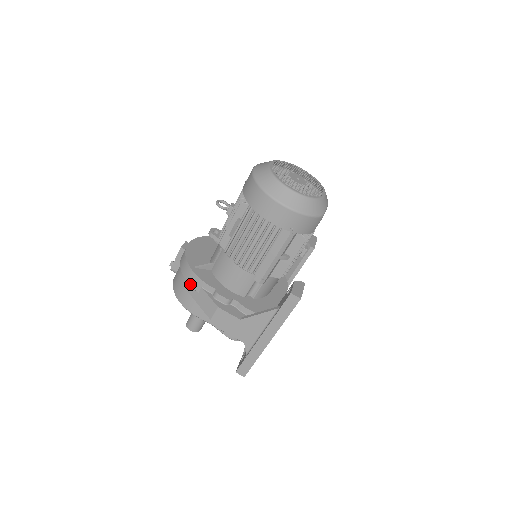
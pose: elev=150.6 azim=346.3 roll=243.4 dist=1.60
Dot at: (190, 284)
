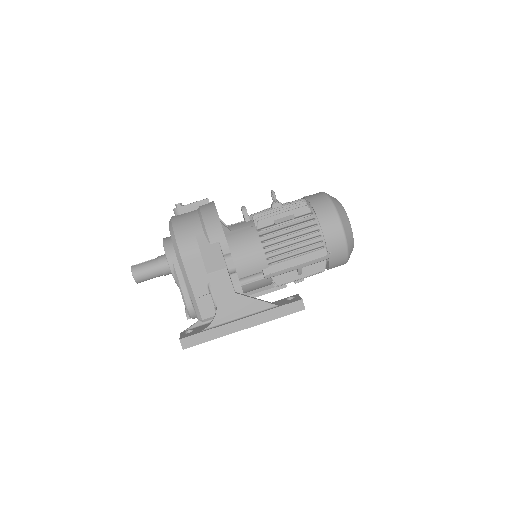
Dot at: (208, 231)
